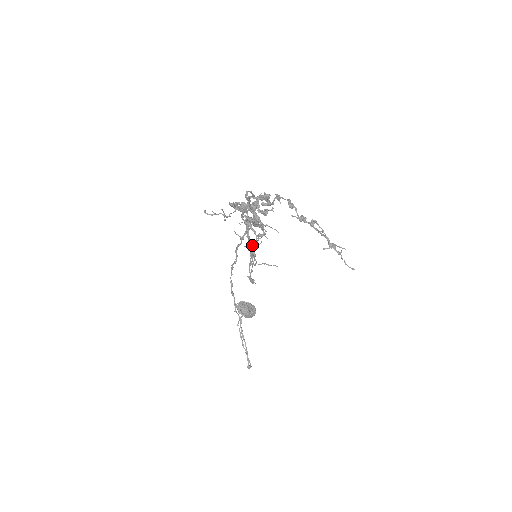
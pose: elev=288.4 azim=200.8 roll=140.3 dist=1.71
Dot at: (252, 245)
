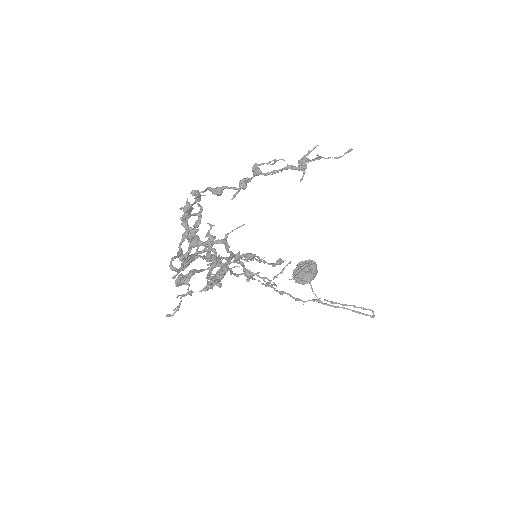
Dot at: (243, 271)
